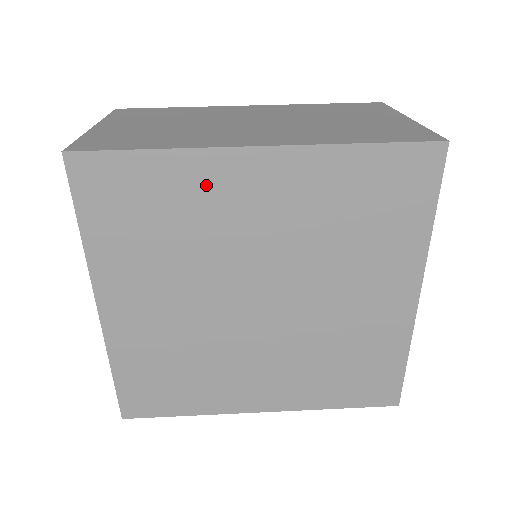
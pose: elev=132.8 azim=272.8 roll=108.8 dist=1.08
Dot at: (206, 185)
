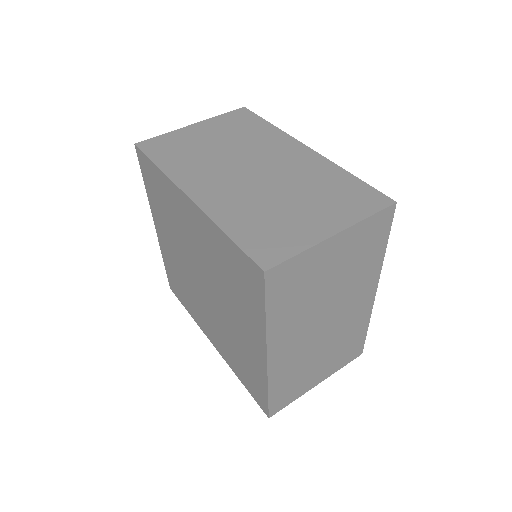
Dot at: (175, 200)
